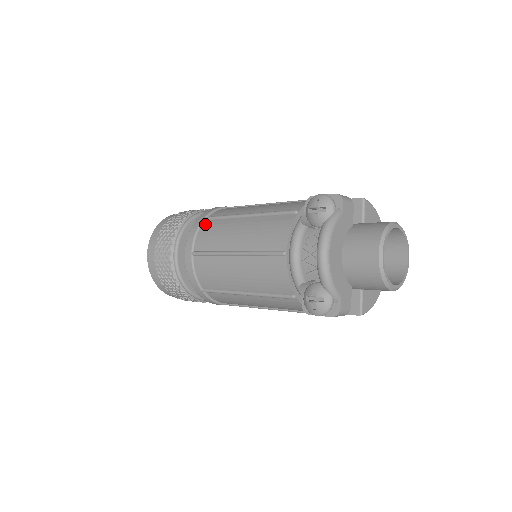
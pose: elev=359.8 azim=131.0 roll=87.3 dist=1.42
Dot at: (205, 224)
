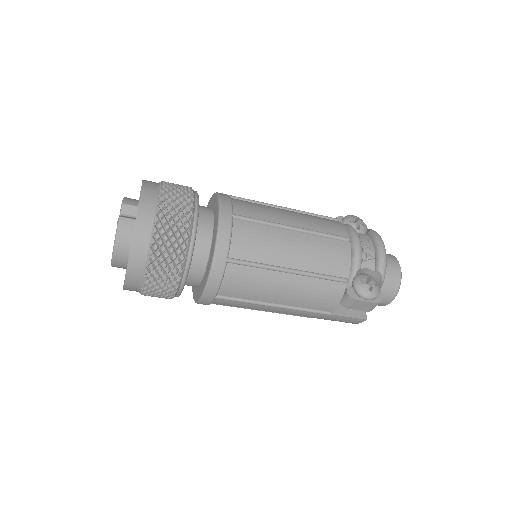
Dot at: (235, 199)
